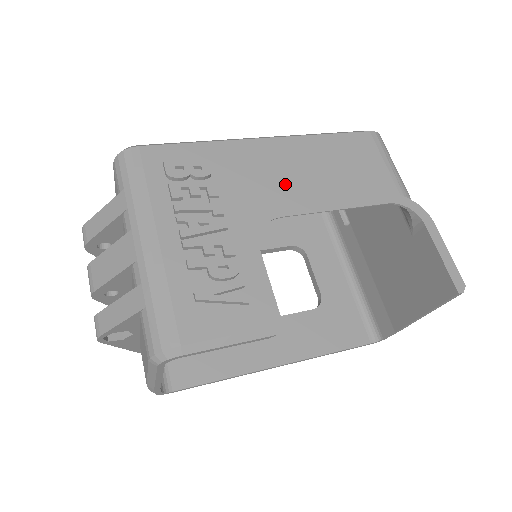
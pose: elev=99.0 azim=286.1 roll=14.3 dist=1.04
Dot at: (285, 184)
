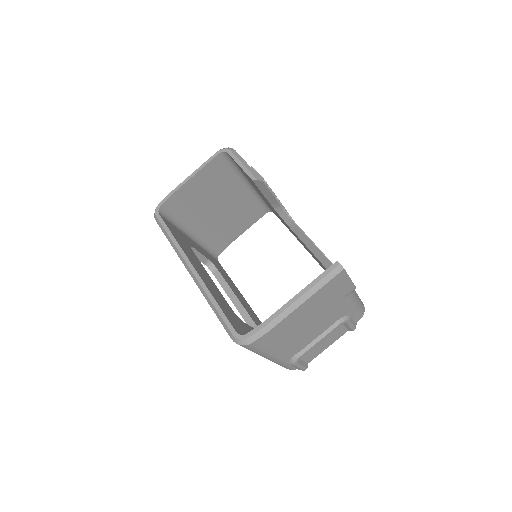
Dot at: occluded
